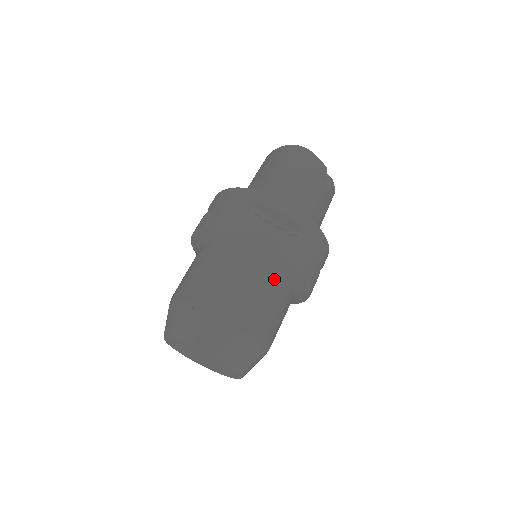
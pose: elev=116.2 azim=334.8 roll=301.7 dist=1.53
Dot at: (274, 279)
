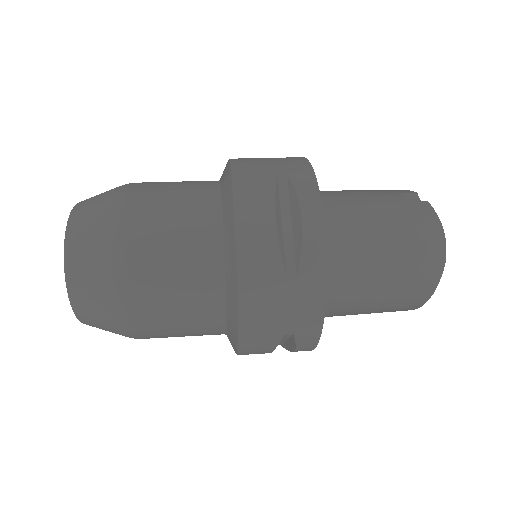
Dot at: occluded
